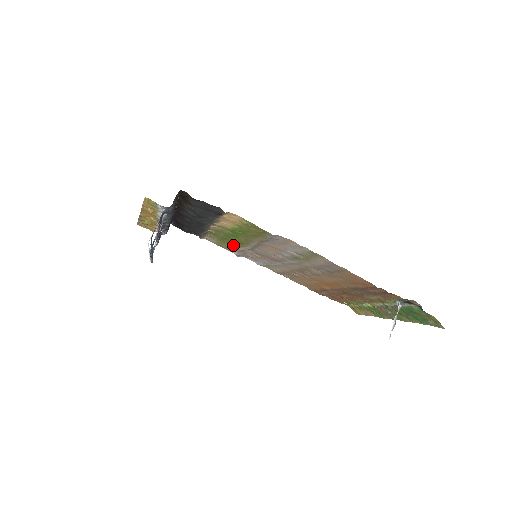
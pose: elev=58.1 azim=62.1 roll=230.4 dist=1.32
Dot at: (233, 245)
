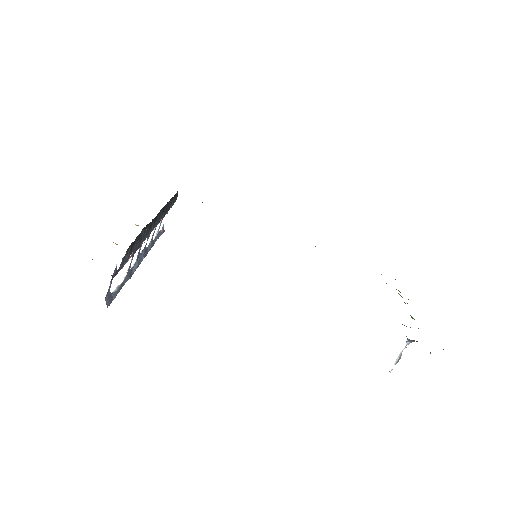
Dot at: occluded
